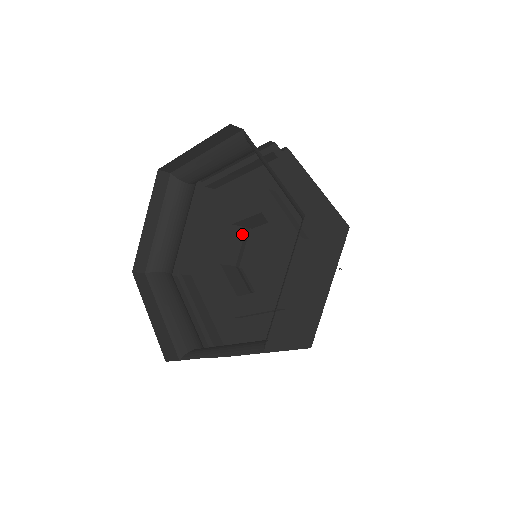
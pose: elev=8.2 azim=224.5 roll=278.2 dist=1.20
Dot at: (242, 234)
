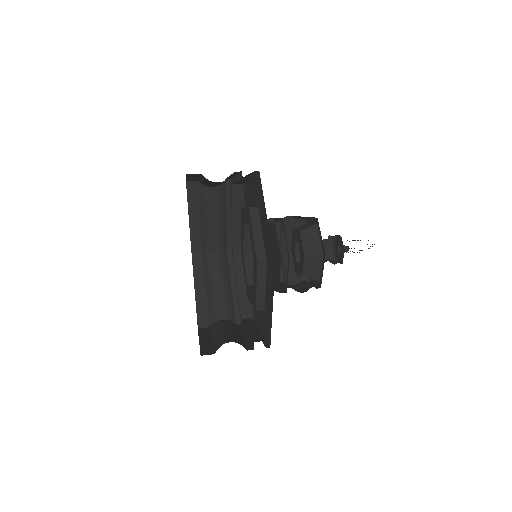
Dot at: occluded
